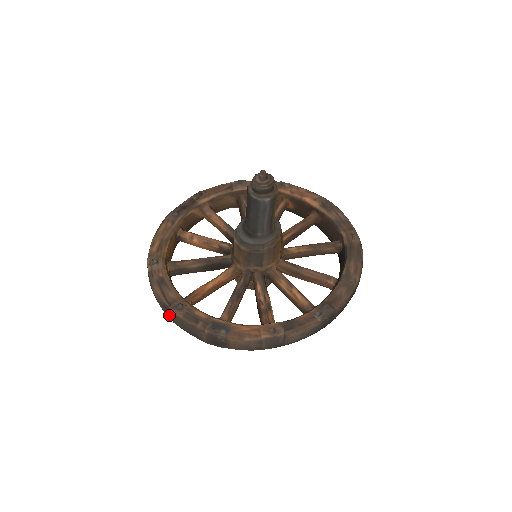
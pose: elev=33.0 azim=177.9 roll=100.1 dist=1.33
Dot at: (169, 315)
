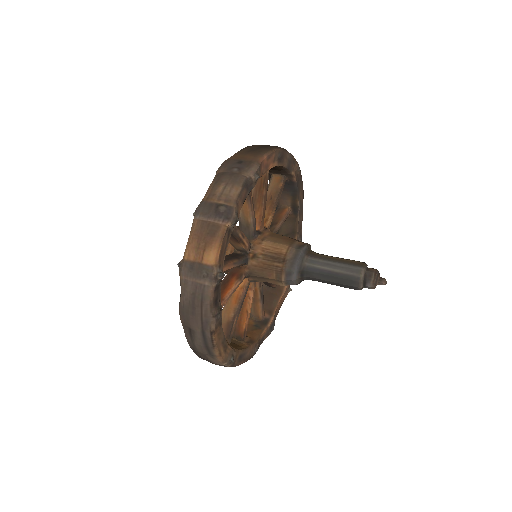
Dot at: occluded
